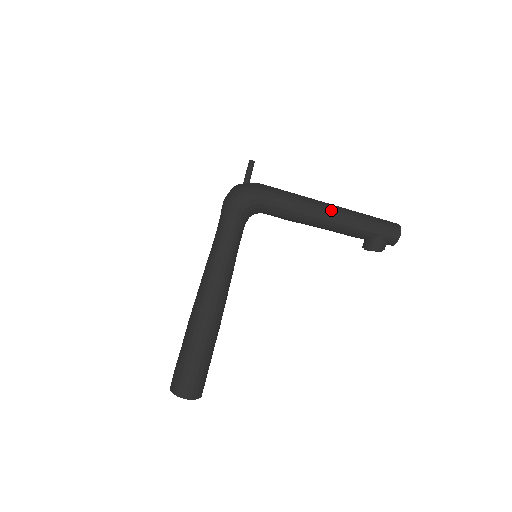
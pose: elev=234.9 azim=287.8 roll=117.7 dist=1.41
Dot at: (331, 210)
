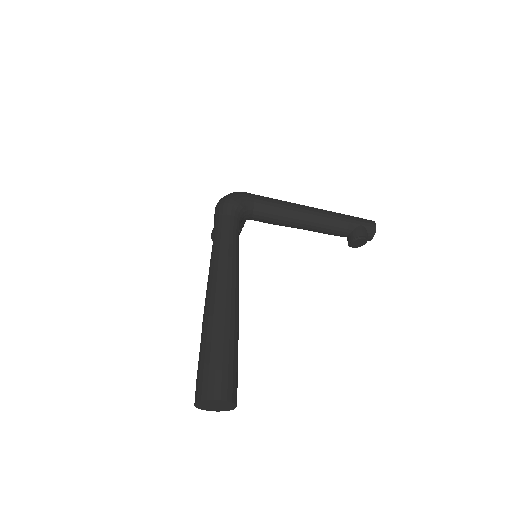
Dot at: (311, 207)
